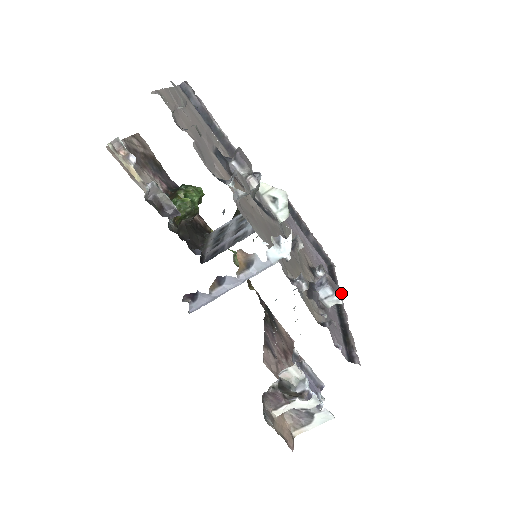
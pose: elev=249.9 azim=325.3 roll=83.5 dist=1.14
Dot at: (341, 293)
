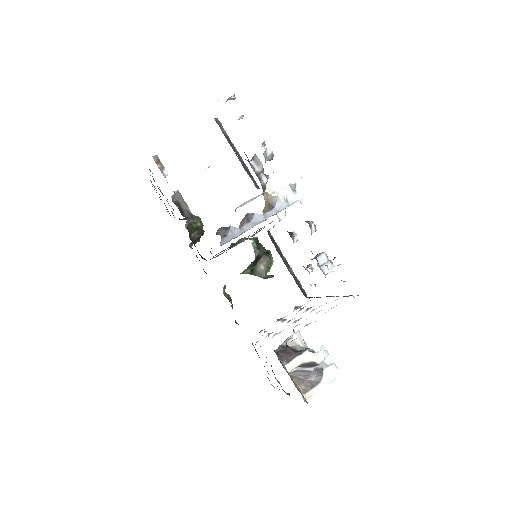
Dot at: occluded
